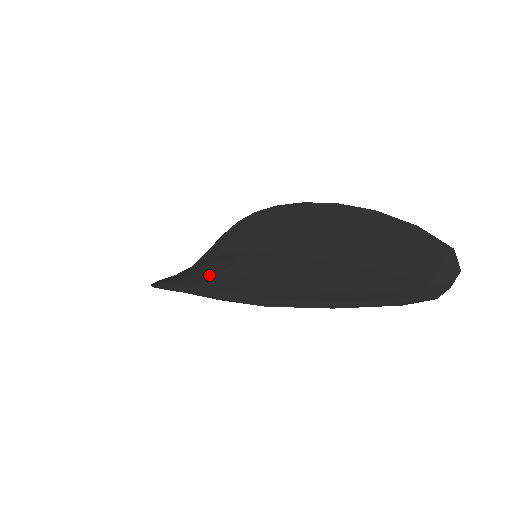
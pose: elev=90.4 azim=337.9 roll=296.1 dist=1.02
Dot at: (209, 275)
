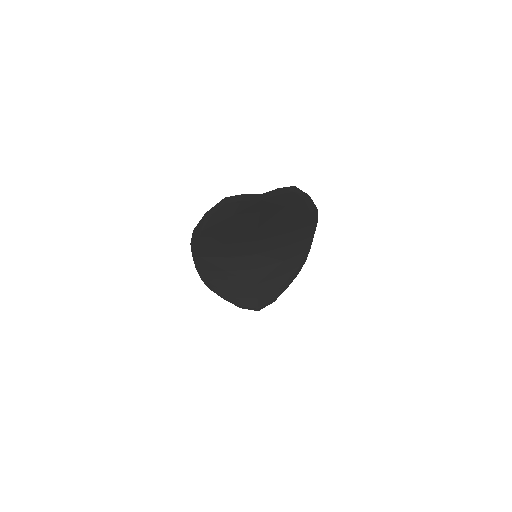
Dot at: occluded
